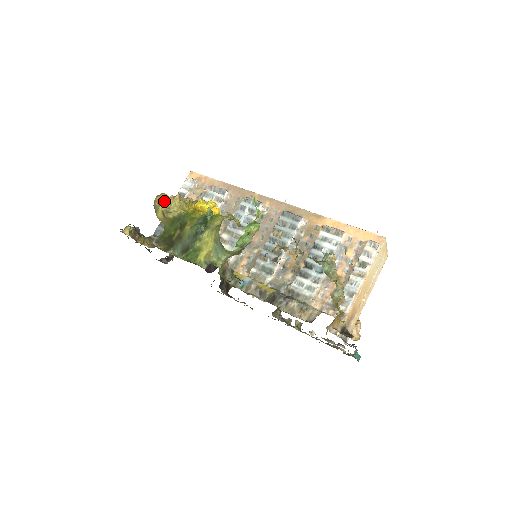
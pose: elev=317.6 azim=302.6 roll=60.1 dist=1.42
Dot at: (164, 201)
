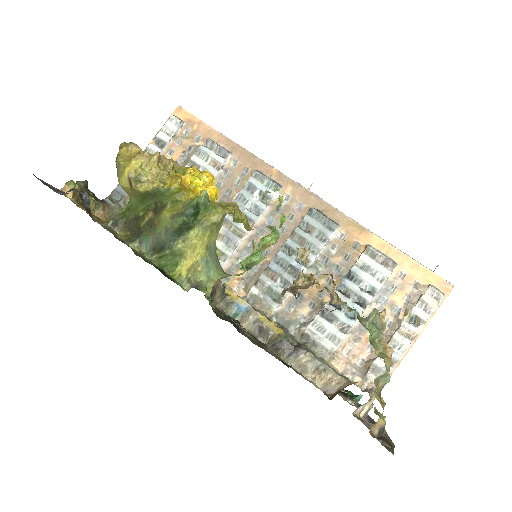
Dot at: (134, 162)
